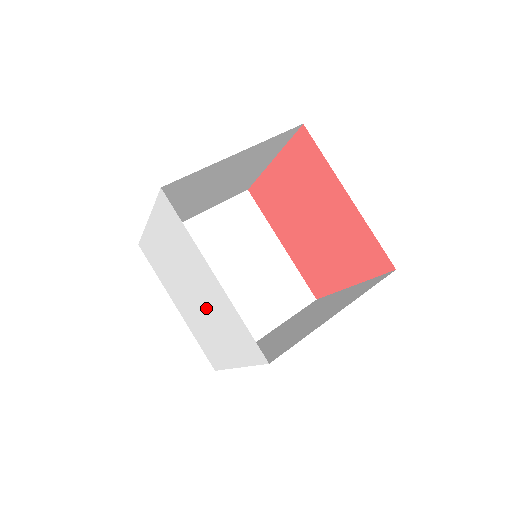
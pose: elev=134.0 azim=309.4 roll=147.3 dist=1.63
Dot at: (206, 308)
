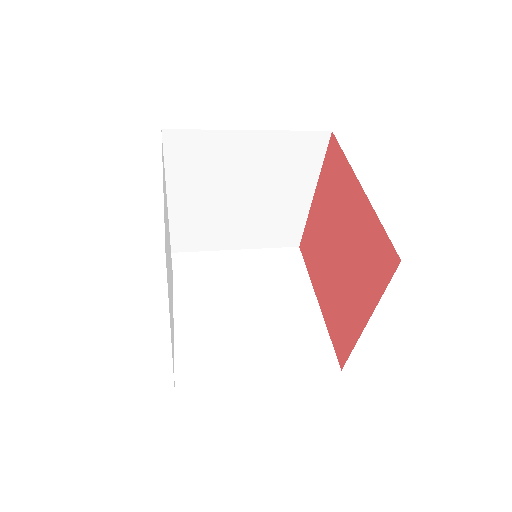
Dot at: occluded
